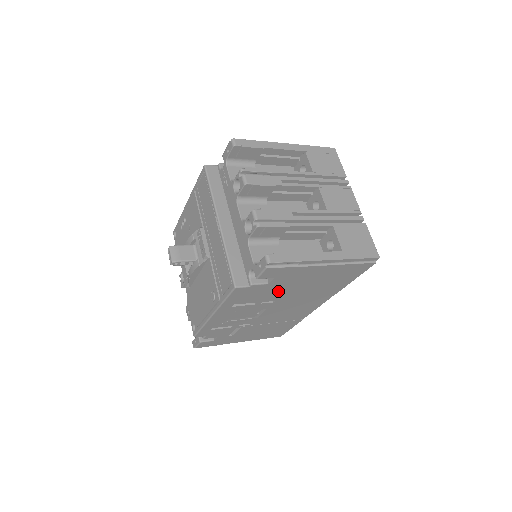
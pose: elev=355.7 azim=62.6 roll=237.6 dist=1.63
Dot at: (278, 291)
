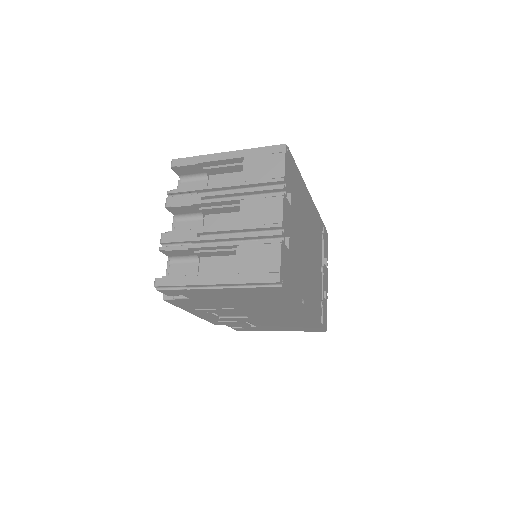
Dot at: (216, 302)
